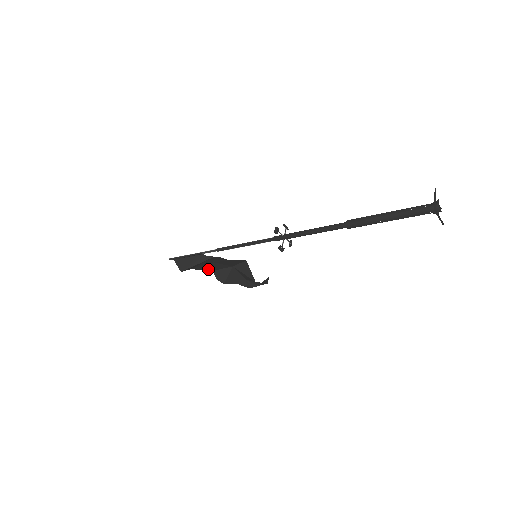
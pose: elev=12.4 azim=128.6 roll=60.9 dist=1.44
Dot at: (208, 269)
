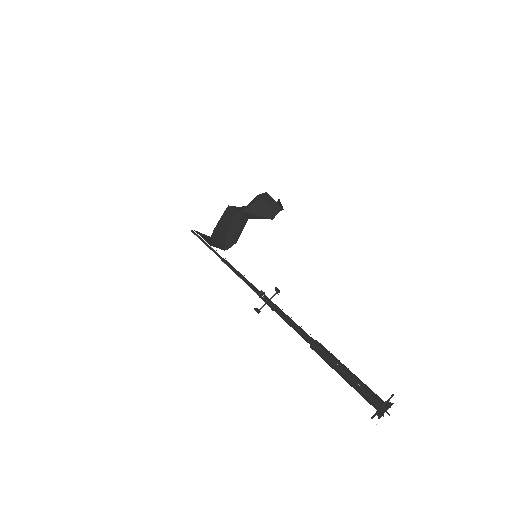
Dot at: (224, 212)
